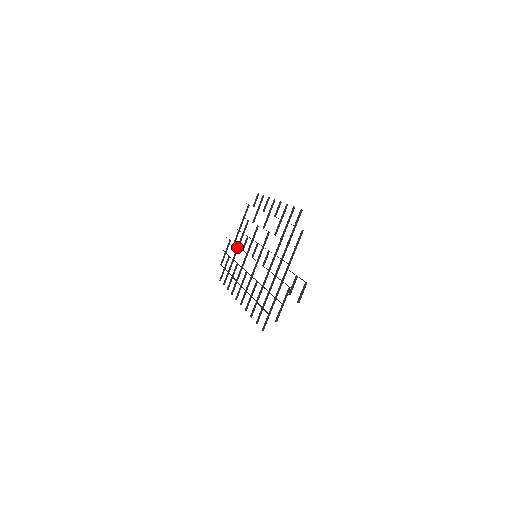
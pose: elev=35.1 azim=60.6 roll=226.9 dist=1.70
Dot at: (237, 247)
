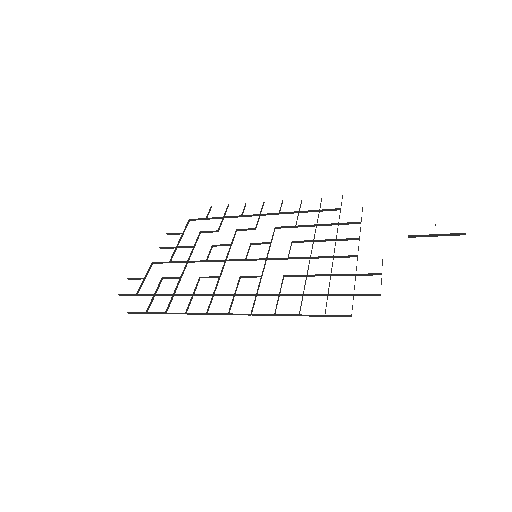
Dot at: (186, 262)
